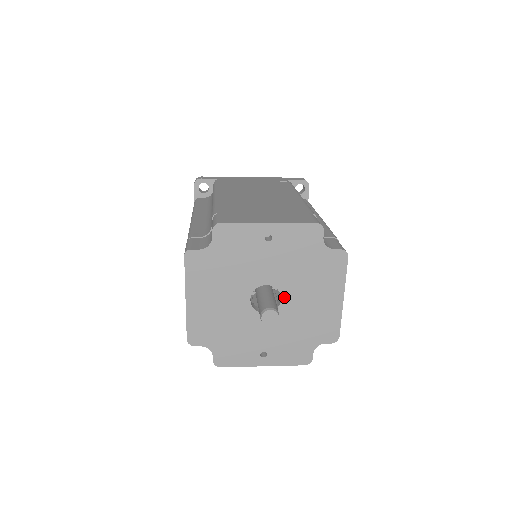
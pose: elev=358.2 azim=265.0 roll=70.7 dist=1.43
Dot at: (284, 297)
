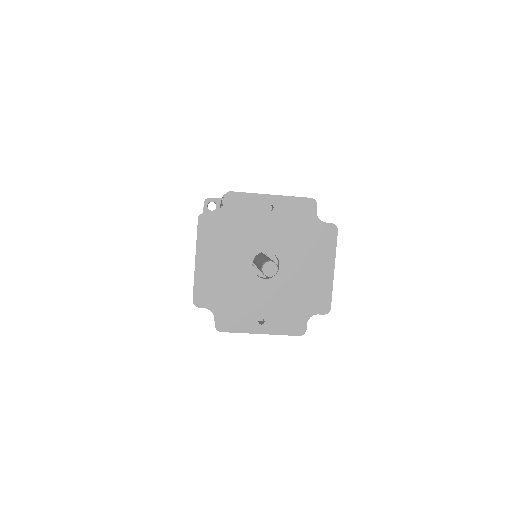
Dot at: (282, 264)
